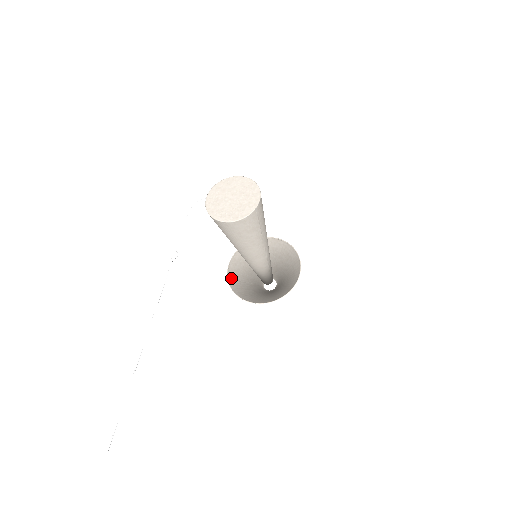
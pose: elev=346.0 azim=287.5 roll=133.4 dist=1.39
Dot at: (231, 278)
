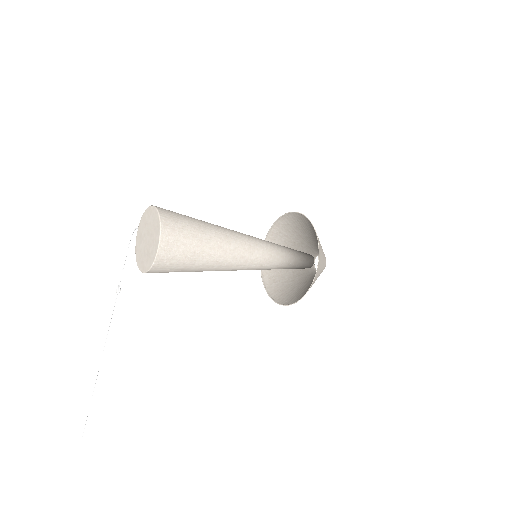
Dot at: occluded
